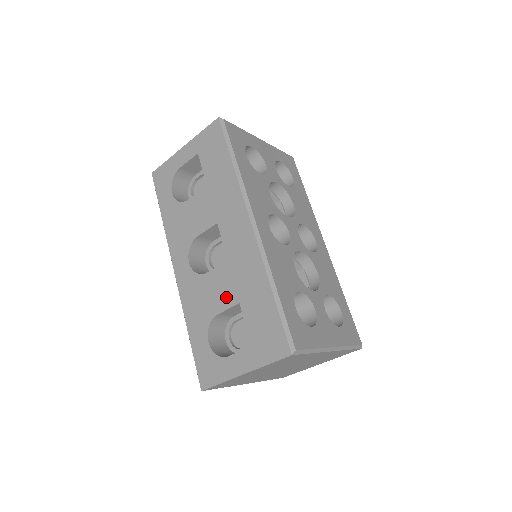
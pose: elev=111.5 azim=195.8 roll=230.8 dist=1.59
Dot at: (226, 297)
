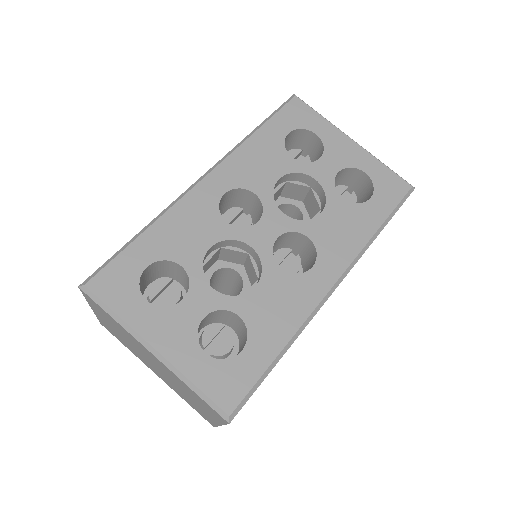
Dot at: occluded
